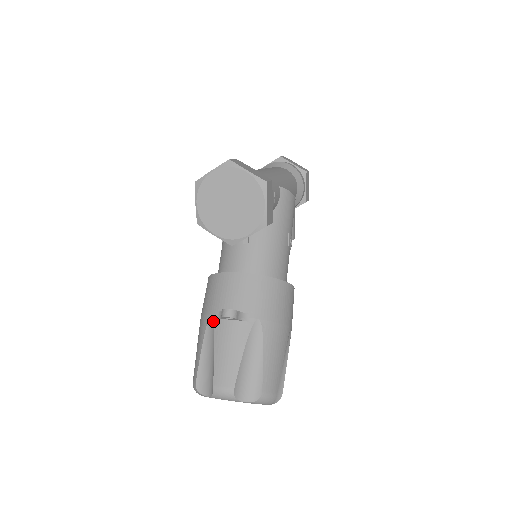
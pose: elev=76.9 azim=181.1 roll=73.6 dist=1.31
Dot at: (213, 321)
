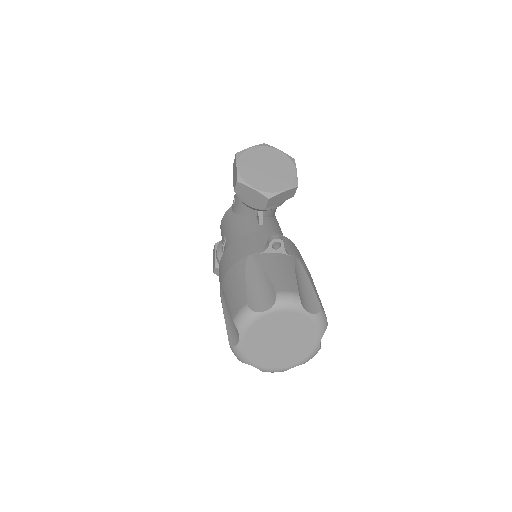
Dot at: (254, 256)
